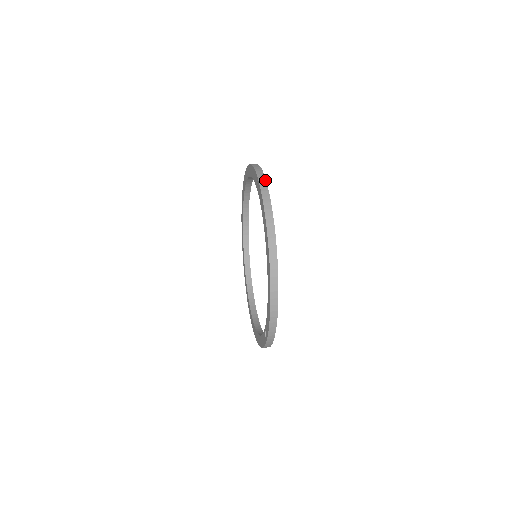
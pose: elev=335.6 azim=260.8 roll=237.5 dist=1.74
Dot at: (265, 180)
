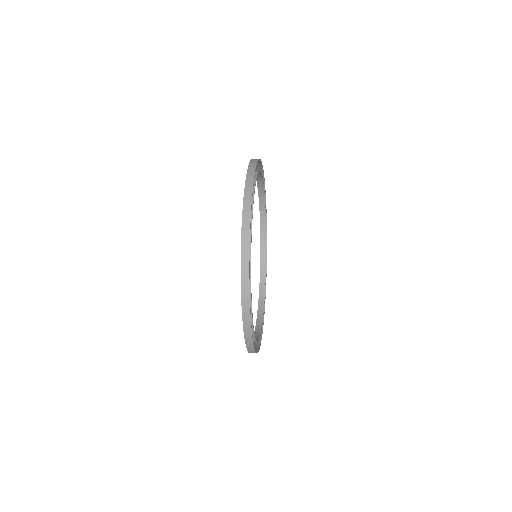
Dot at: (253, 179)
